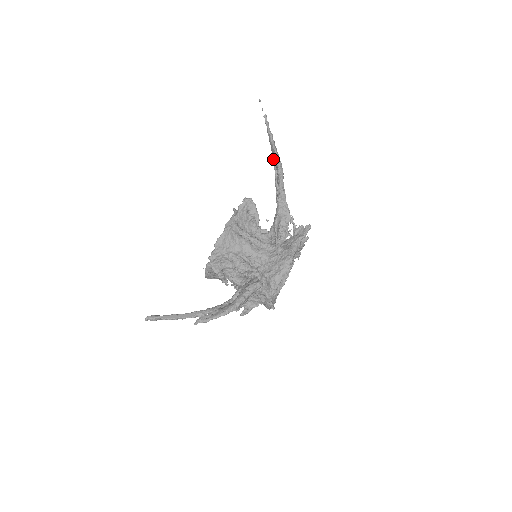
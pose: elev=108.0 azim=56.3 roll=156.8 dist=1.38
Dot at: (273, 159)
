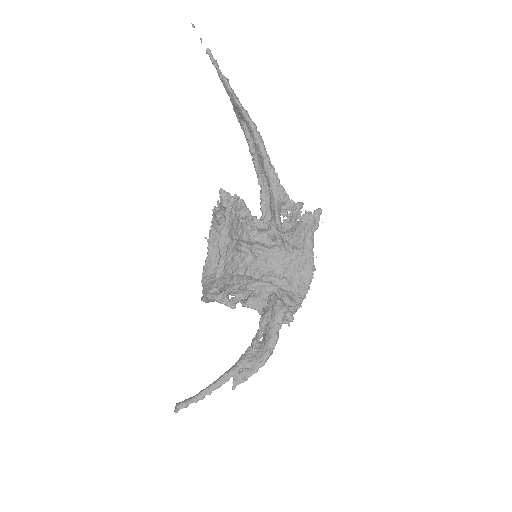
Dot at: (238, 116)
